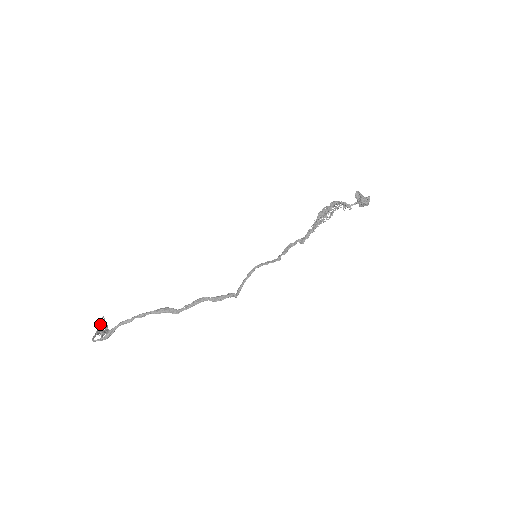
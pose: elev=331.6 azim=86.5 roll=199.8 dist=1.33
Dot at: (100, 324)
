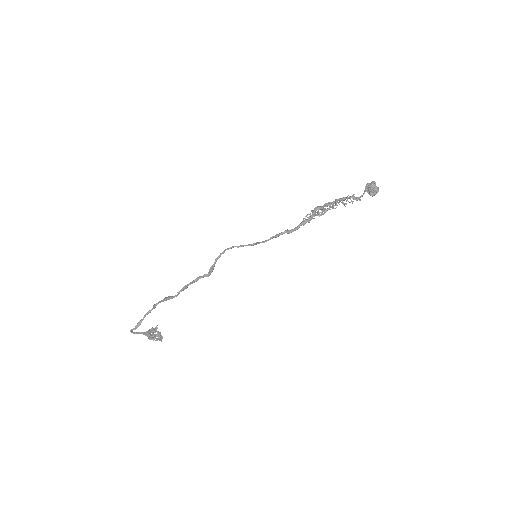
Dot at: (151, 330)
